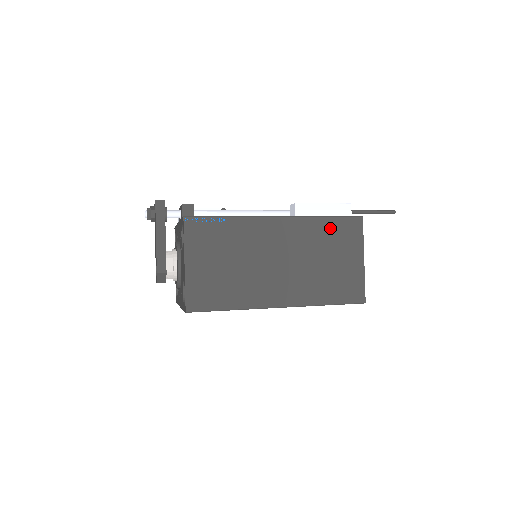
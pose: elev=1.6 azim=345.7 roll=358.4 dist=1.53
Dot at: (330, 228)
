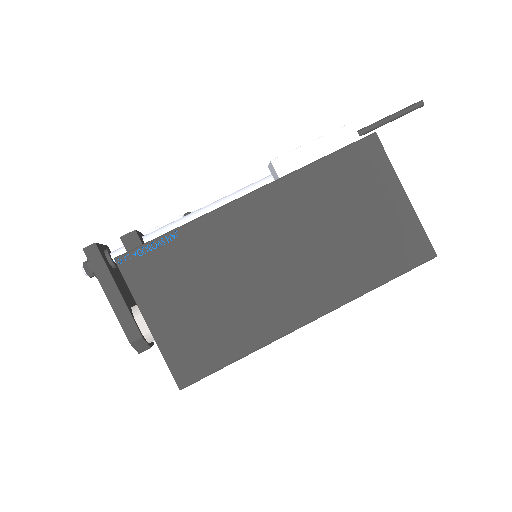
Dot at: (334, 173)
